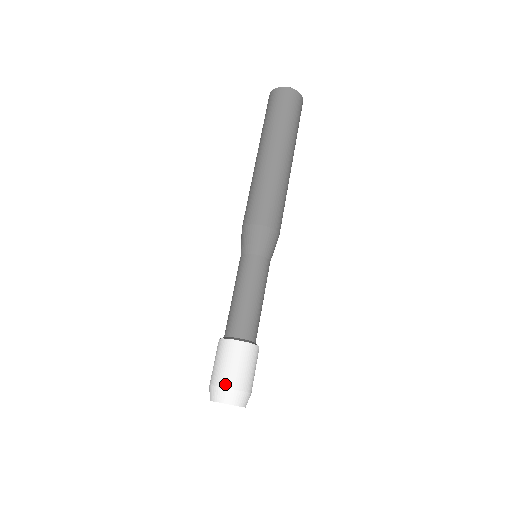
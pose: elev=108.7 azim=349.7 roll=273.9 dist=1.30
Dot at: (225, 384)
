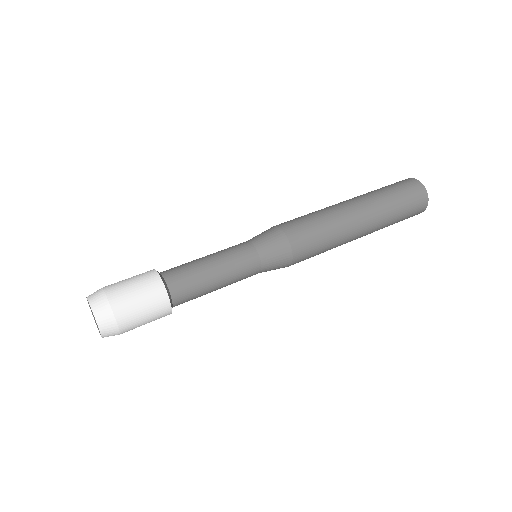
Dot at: occluded
